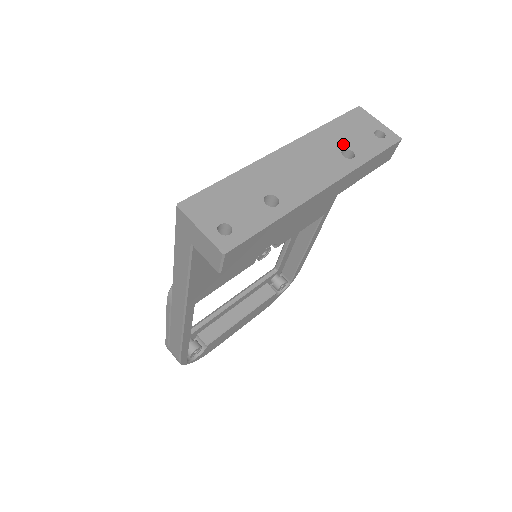
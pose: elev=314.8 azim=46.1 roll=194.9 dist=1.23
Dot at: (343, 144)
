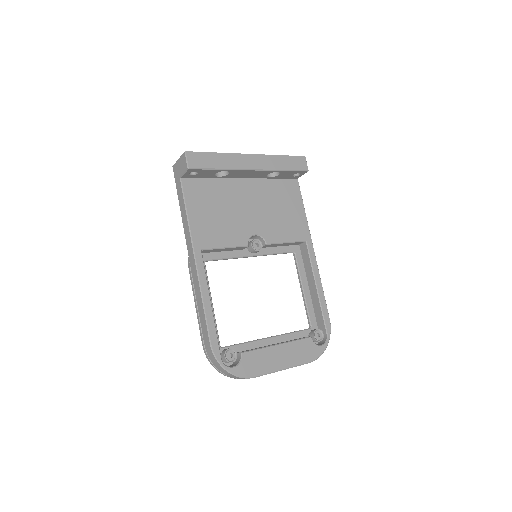
Dot at: occluded
